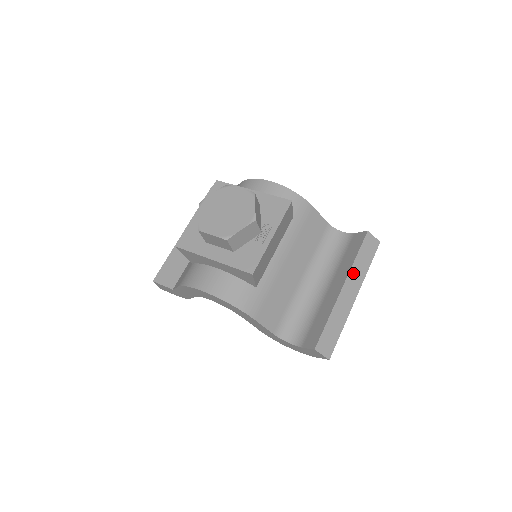
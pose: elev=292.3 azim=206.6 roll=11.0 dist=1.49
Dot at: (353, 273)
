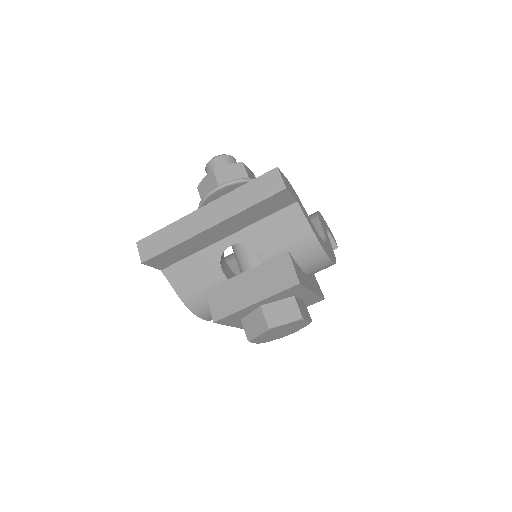
Dot at: occluded
